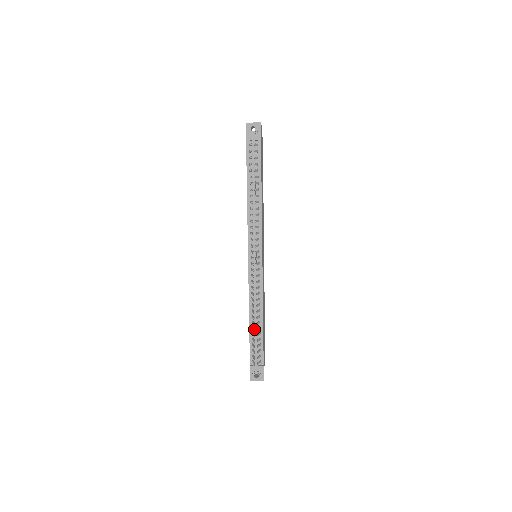
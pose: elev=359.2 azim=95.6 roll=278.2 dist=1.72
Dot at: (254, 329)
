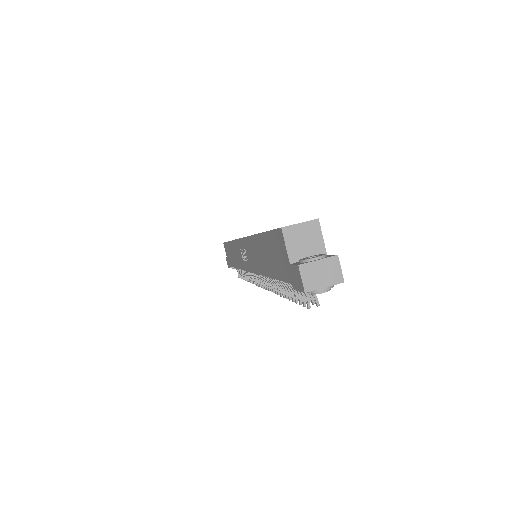
Dot at: occluded
